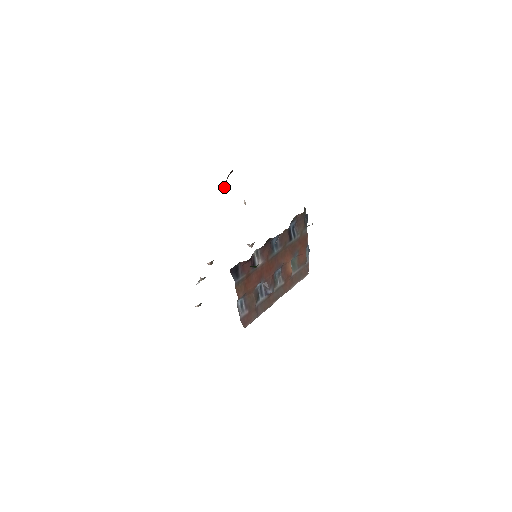
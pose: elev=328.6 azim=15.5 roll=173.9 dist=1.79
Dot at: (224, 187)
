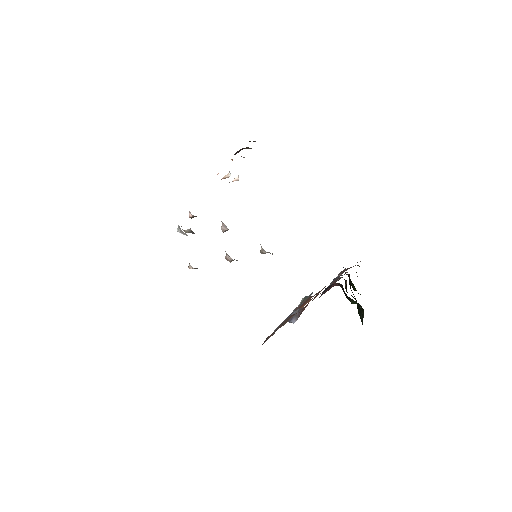
Dot at: (243, 148)
